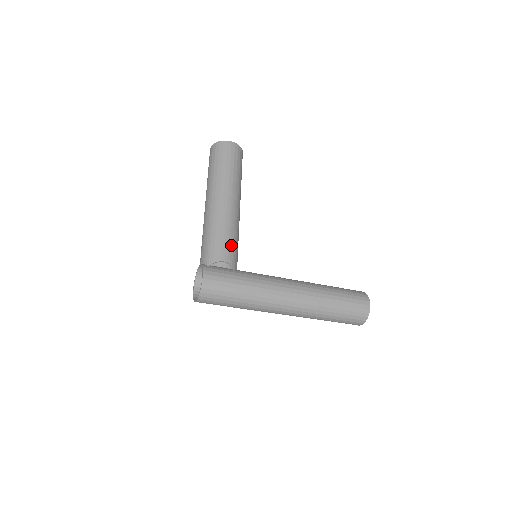
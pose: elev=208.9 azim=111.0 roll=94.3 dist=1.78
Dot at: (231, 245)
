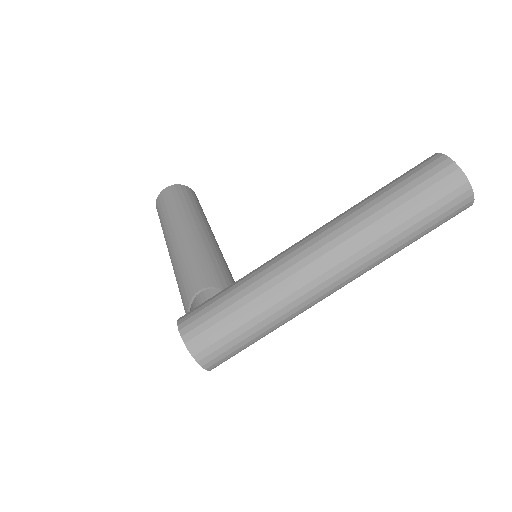
Dot at: (202, 268)
